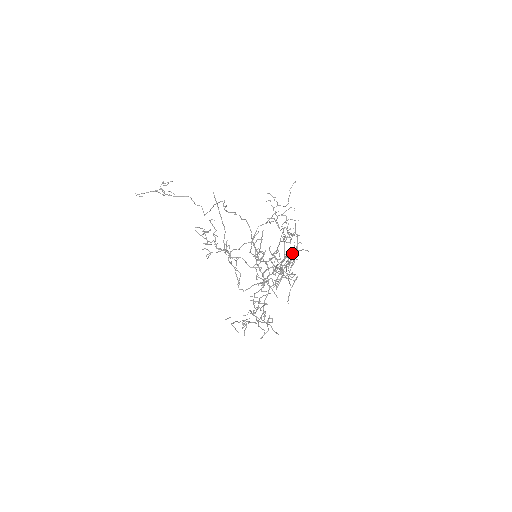
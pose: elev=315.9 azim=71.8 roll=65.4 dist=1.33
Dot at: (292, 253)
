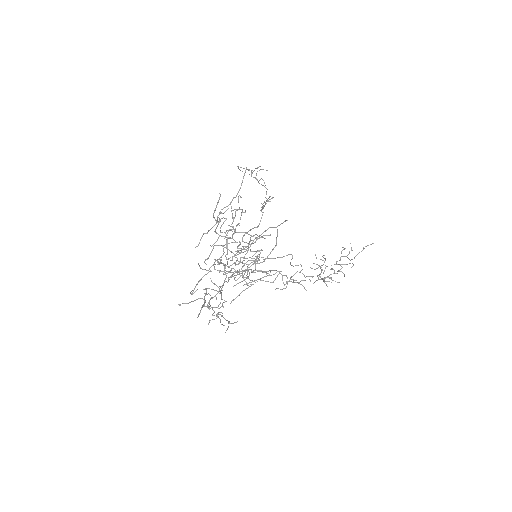
Dot at: (287, 278)
